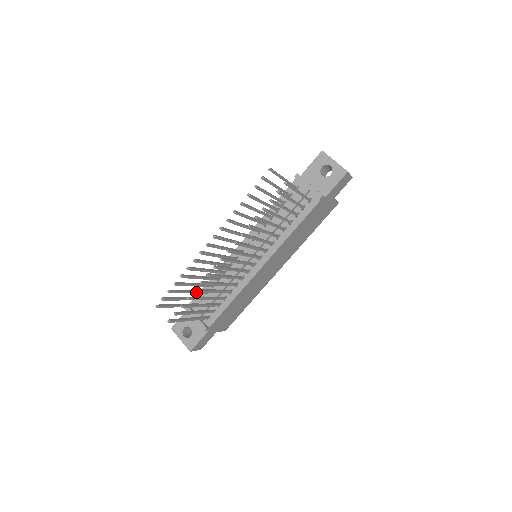
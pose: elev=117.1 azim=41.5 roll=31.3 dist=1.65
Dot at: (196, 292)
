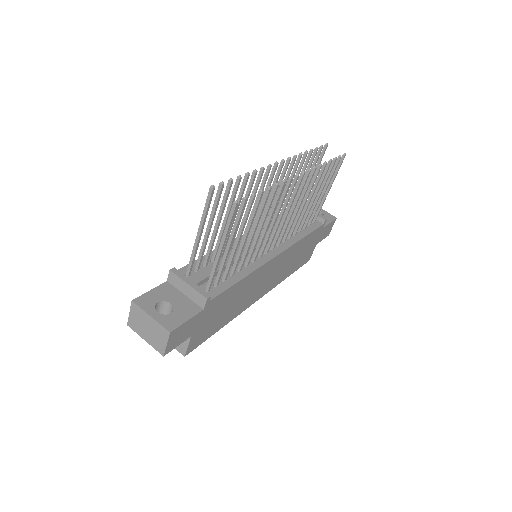
Dot at: (268, 192)
